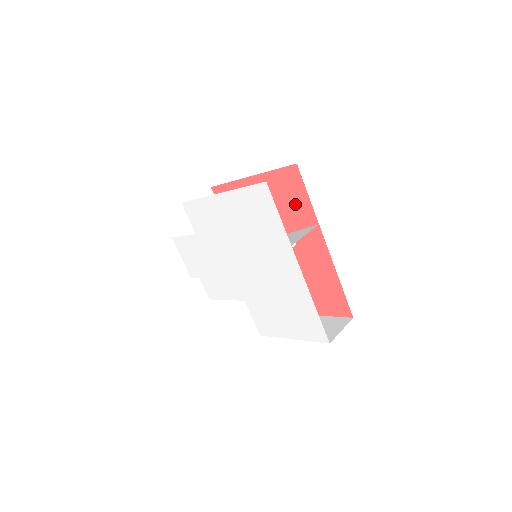
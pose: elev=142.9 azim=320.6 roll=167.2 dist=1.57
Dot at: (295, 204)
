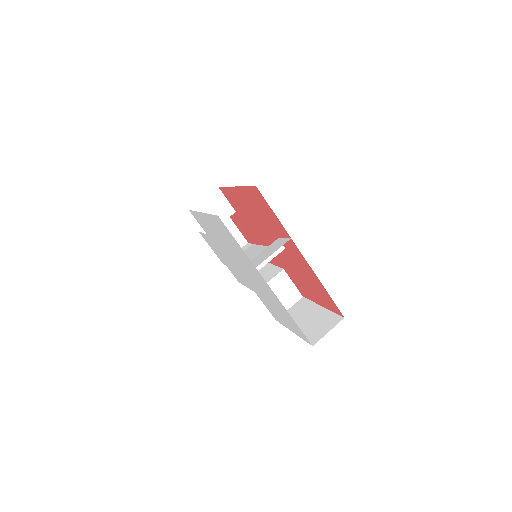
Dot at: (270, 217)
